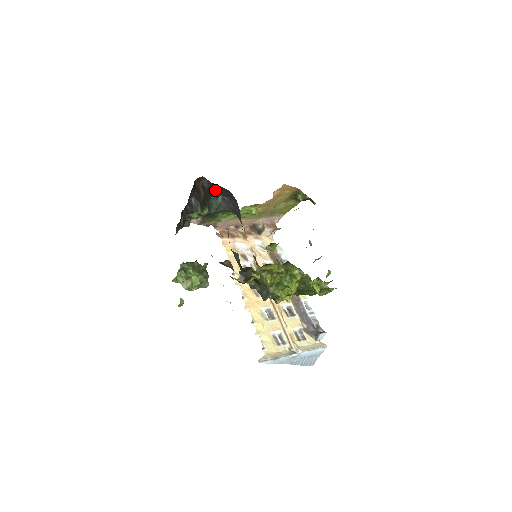
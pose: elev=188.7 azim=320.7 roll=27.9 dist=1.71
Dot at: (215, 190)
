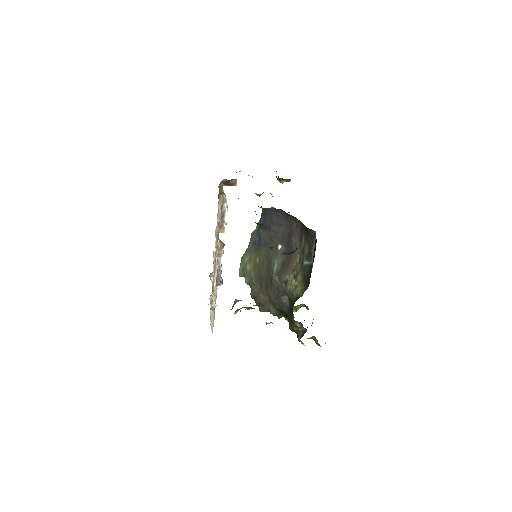
Dot at: occluded
